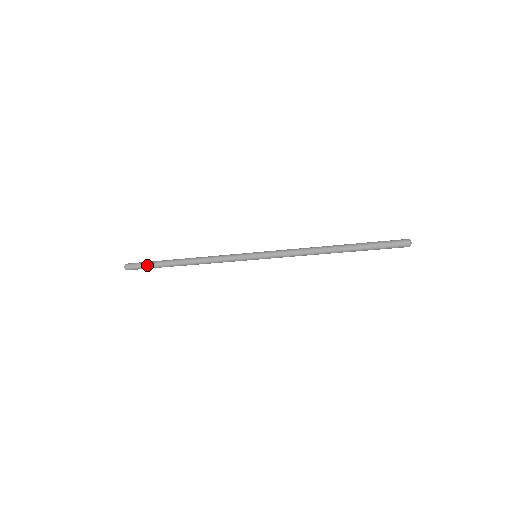
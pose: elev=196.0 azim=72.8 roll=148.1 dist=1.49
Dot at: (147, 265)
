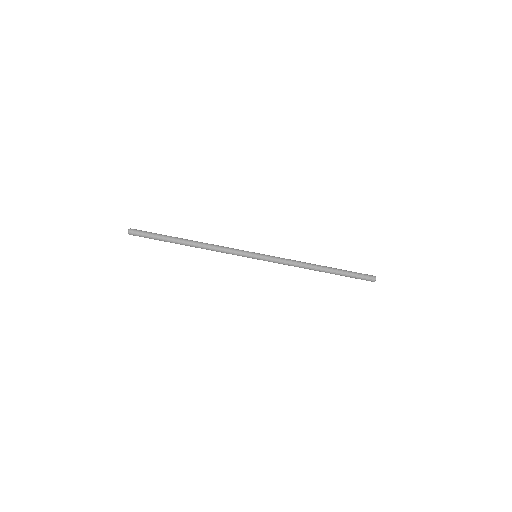
Dot at: (154, 233)
